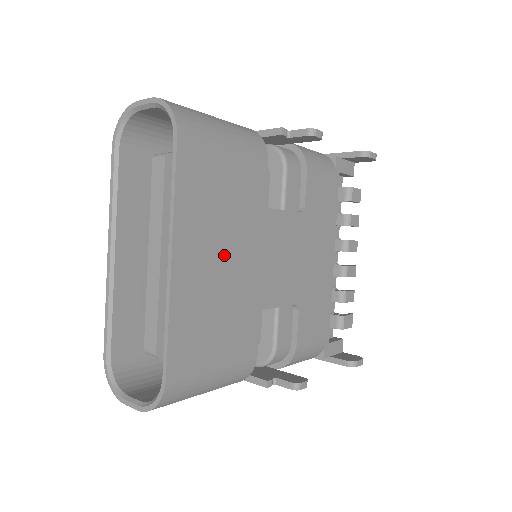
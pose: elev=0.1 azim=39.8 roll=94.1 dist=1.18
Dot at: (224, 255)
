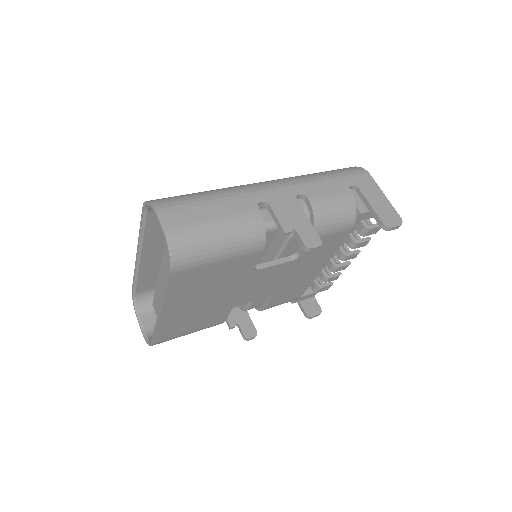
Dot at: (205, 300)
